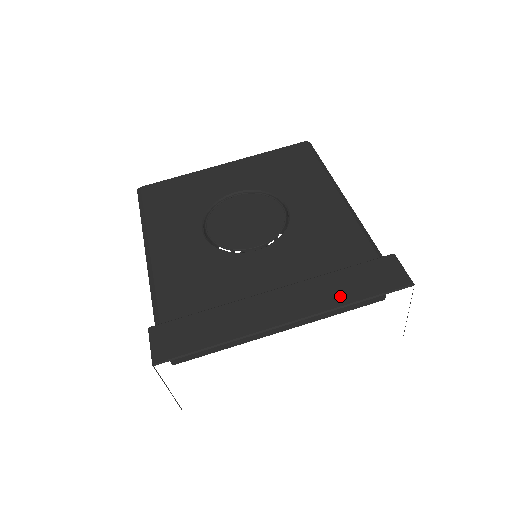
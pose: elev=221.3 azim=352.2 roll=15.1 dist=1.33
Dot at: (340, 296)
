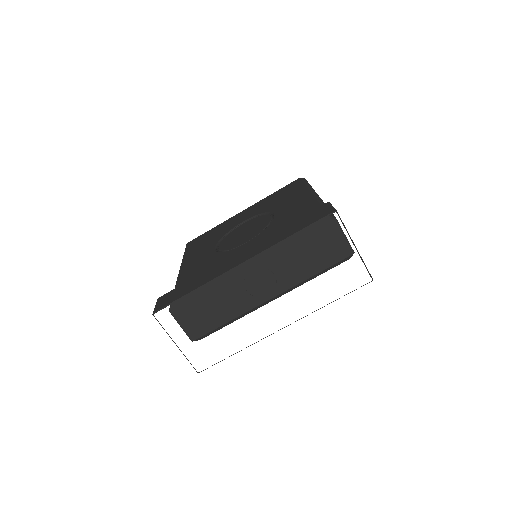
Dot at: (282, 237)
